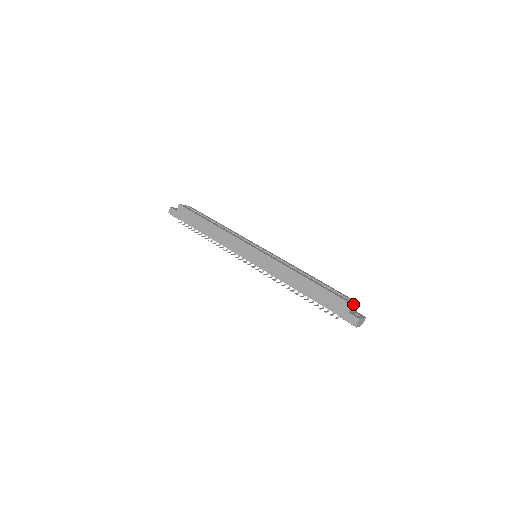
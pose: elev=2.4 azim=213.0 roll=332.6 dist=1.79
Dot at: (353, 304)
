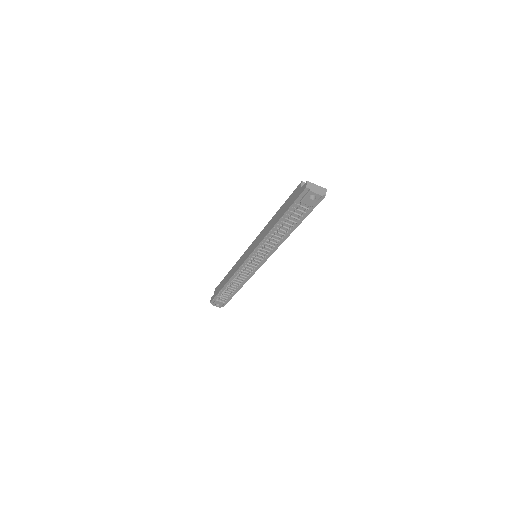
Dot at: (303, 182)
